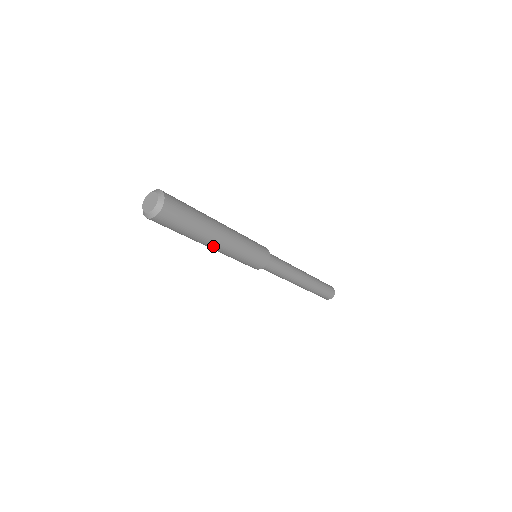
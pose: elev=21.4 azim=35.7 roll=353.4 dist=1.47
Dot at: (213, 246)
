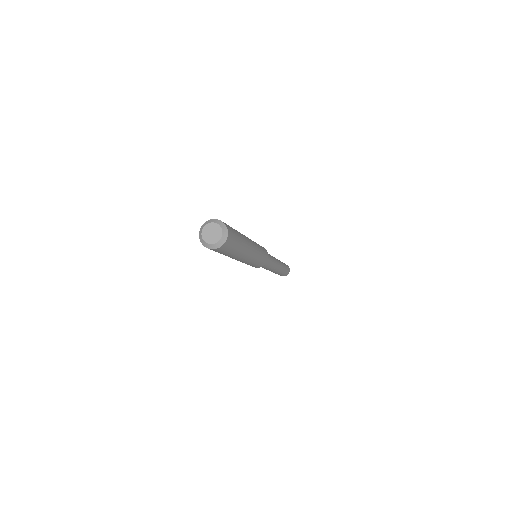
Dot at: occluded
